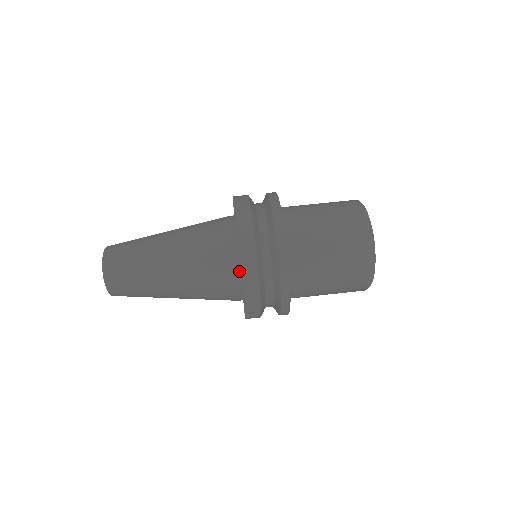
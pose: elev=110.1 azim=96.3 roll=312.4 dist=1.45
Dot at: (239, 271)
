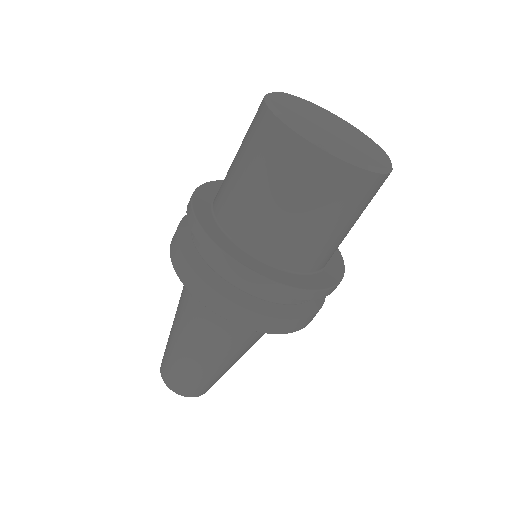
Dot at: occluded
